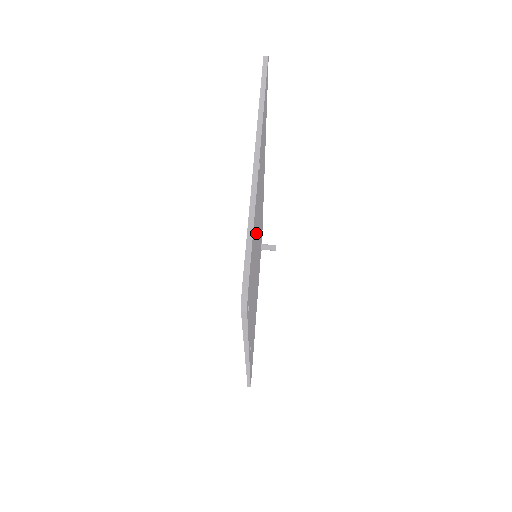
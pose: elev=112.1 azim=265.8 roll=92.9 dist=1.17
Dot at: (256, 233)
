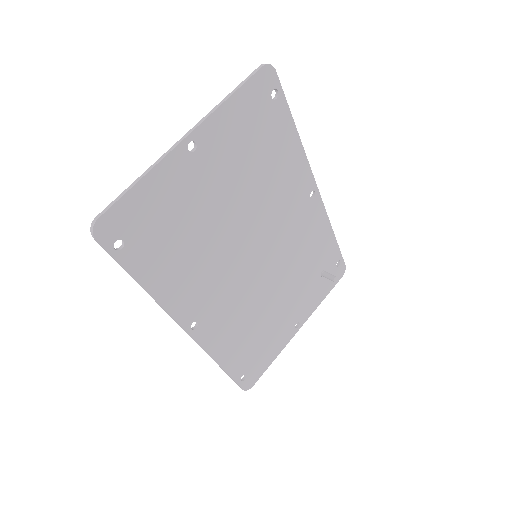
Dot at: (201, 211)
